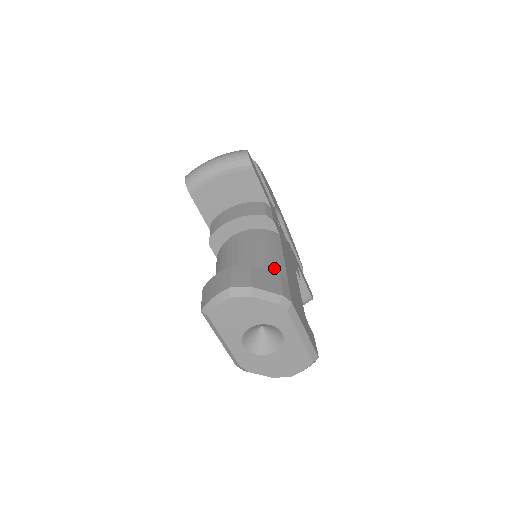
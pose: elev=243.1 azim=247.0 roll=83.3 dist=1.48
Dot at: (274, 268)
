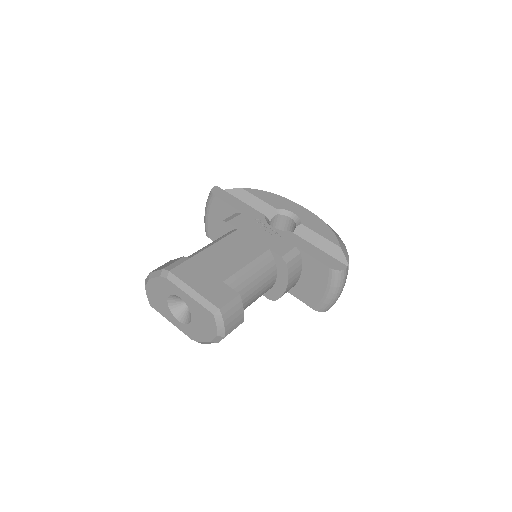
Dot at: occluded
